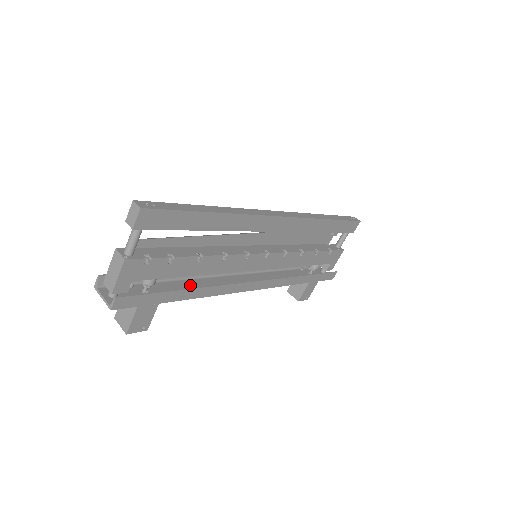
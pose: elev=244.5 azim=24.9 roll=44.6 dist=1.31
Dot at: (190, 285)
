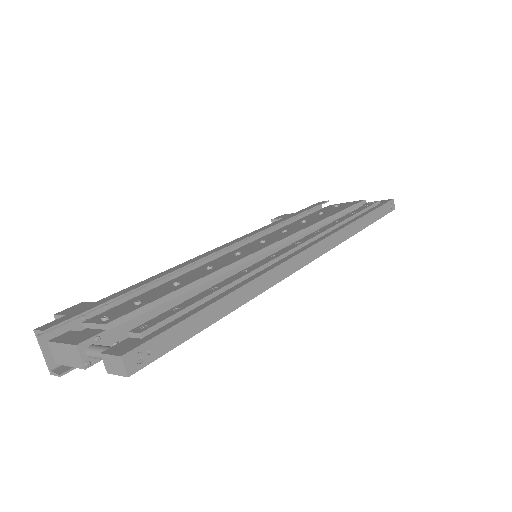
Dot at: occluded
